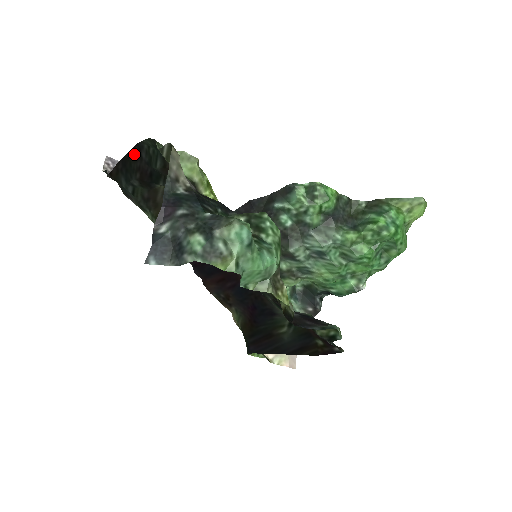
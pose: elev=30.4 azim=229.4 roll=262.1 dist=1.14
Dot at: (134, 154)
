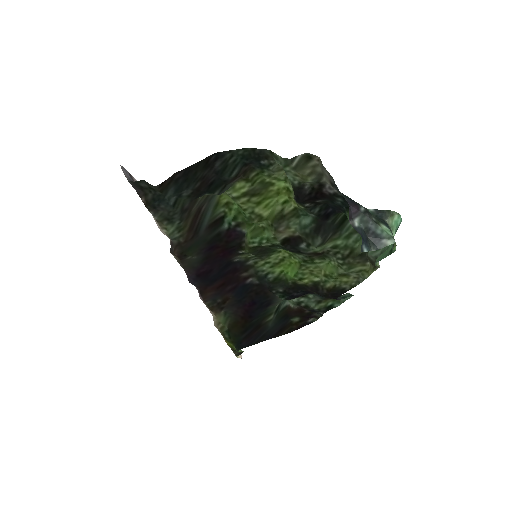
Dot at: (207, 163)
